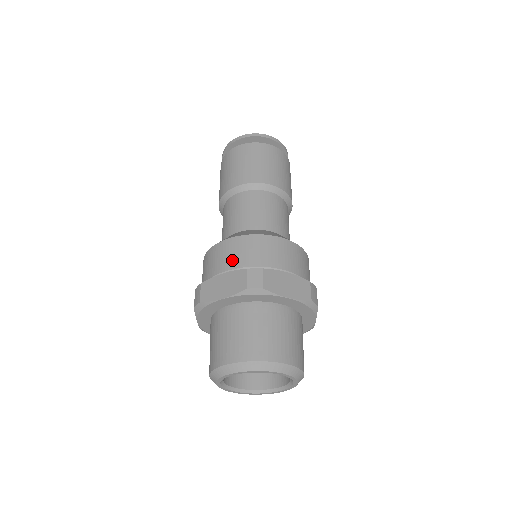
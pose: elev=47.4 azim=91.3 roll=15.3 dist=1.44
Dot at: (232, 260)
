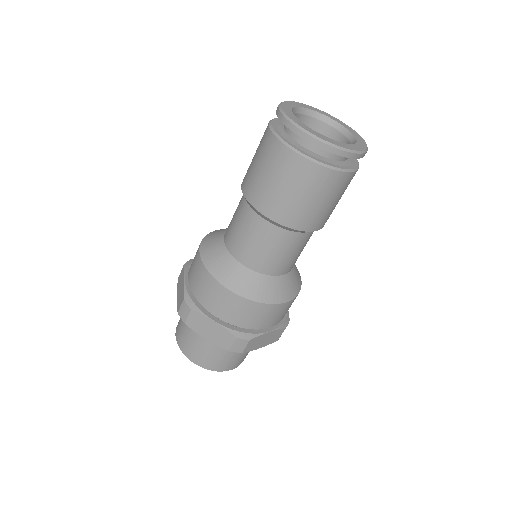
Dot at: (227, 314)
